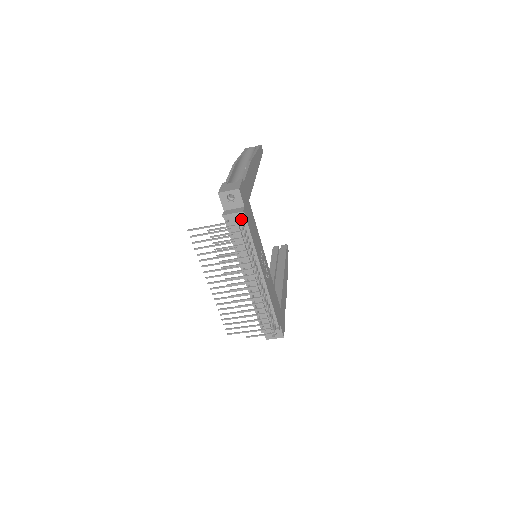
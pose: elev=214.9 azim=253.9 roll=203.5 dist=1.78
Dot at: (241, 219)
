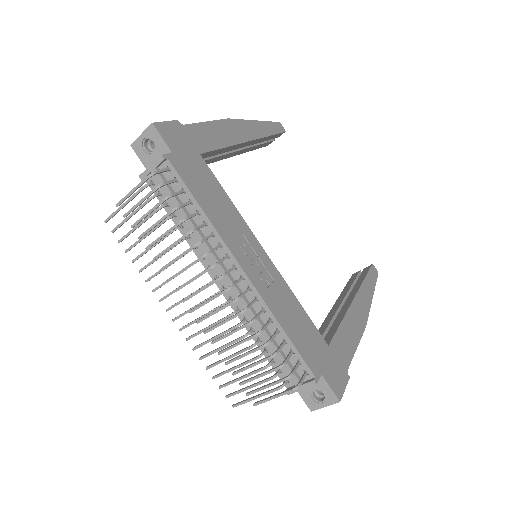
Dot at: (161, 169)
